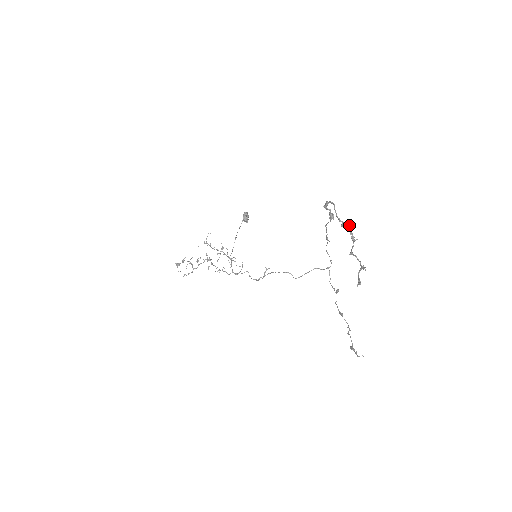
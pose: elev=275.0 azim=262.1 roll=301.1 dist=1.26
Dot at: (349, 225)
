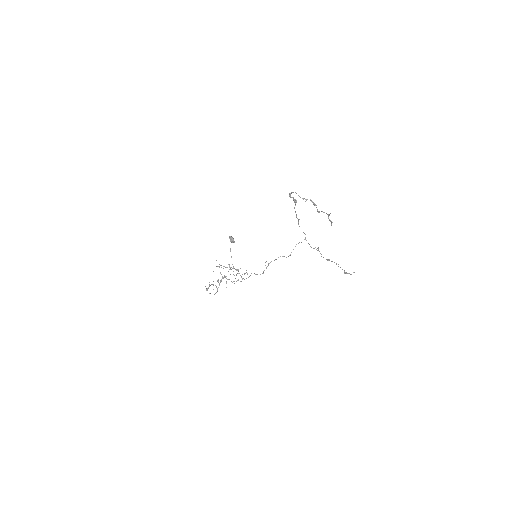
Dot at: occluded
